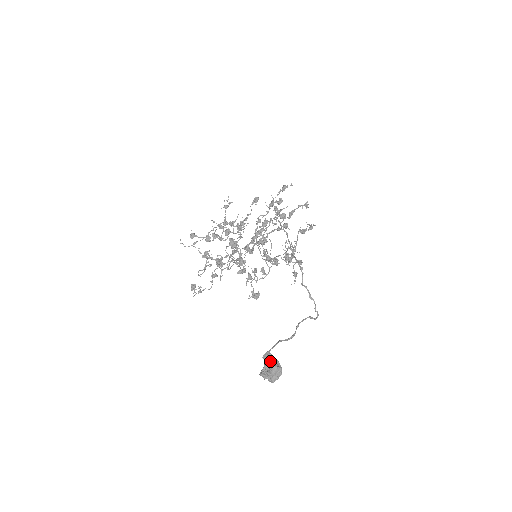
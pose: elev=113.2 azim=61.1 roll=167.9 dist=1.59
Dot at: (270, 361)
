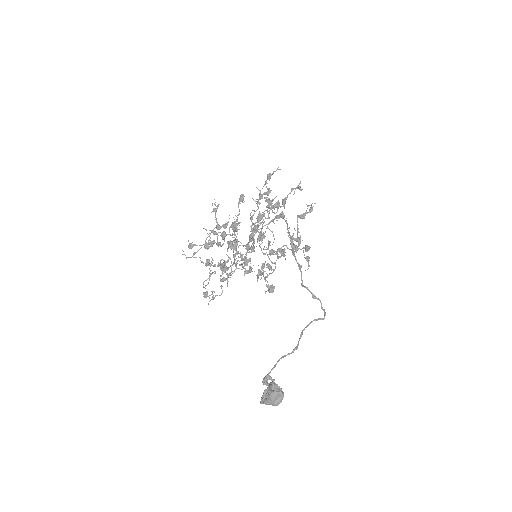
Dot at: (268, 388)
